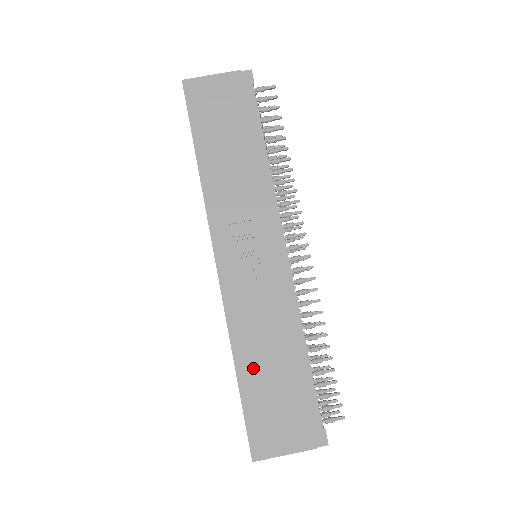
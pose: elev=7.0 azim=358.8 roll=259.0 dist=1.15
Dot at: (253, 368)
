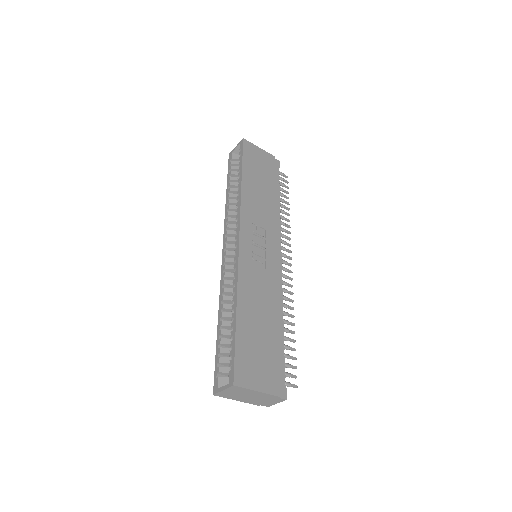
Dot at: (248, 317)
